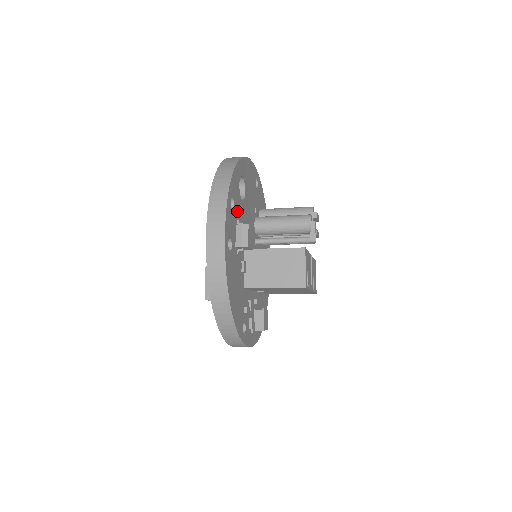
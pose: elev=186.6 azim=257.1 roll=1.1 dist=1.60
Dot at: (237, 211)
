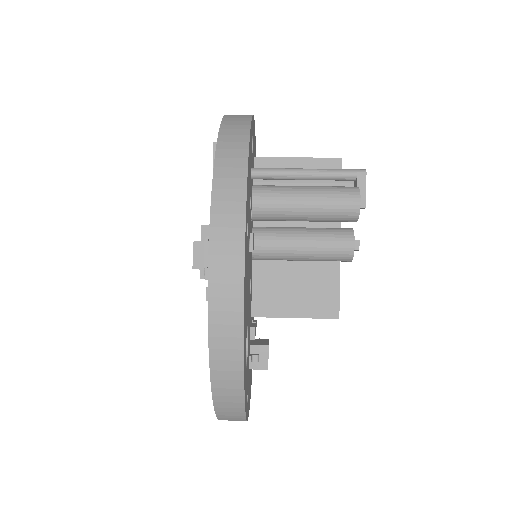
Dot at: (248, 366)
